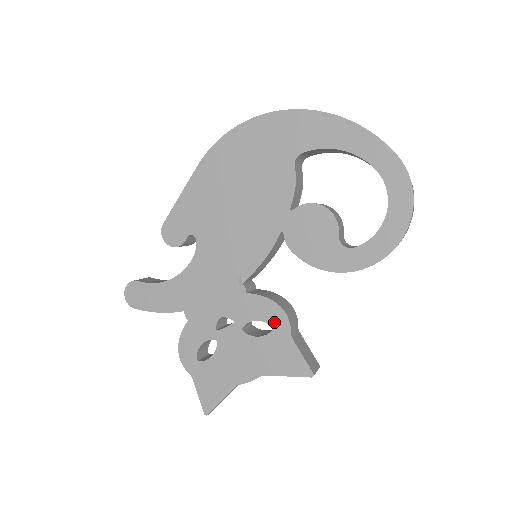
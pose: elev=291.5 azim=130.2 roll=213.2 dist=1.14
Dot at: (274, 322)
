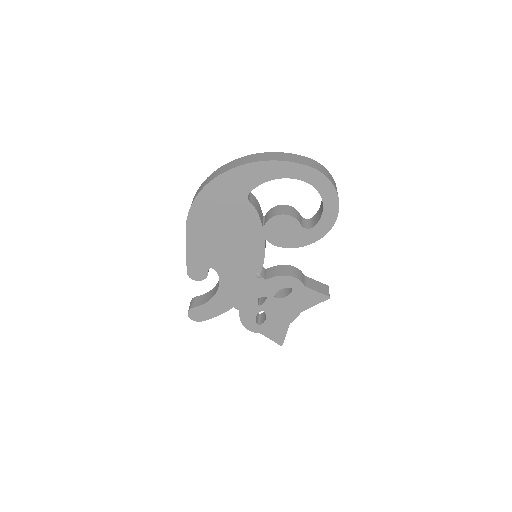
Dot at: (291, 285)
